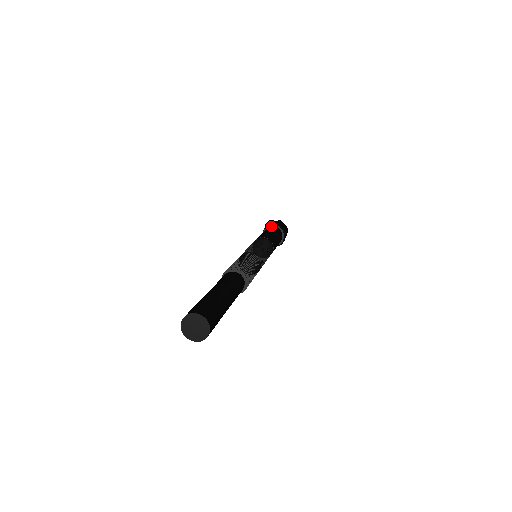
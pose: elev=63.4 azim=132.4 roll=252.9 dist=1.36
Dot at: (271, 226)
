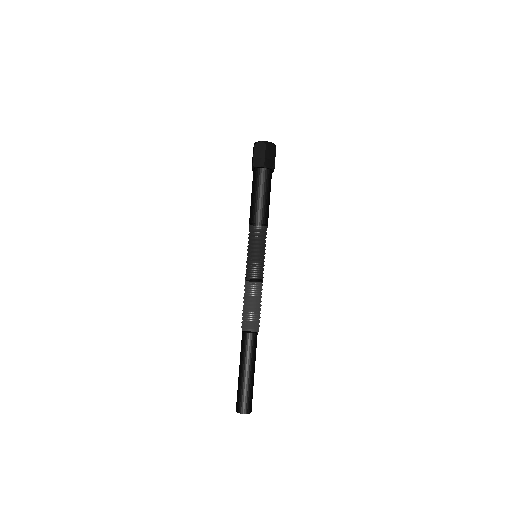
Dot at: (269, 169)
